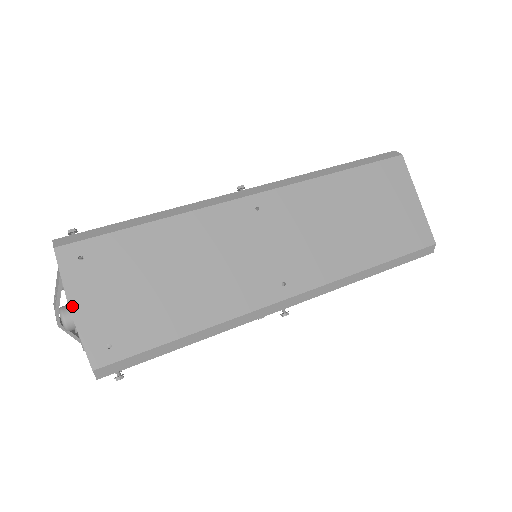
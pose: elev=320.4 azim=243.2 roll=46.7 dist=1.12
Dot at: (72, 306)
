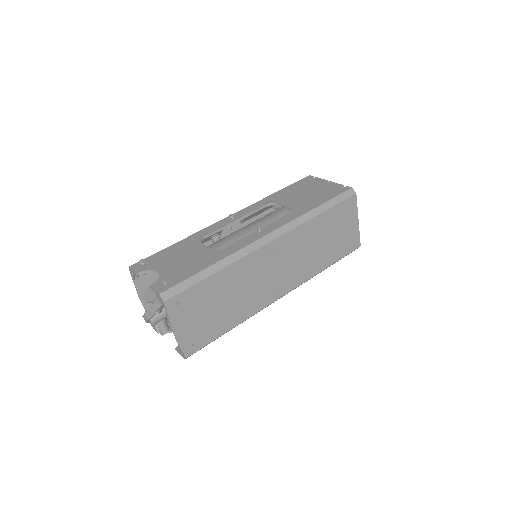
Dot at: (175, 330)
